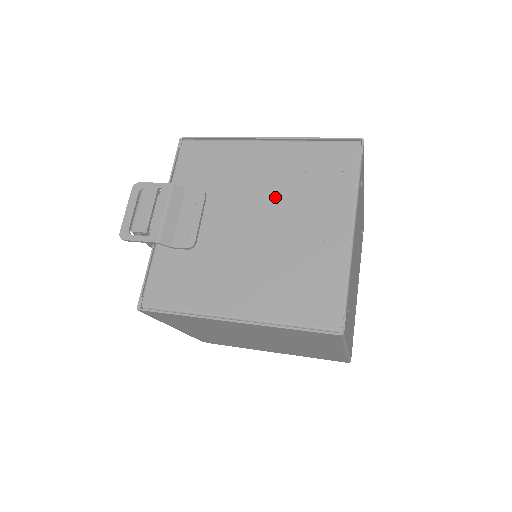
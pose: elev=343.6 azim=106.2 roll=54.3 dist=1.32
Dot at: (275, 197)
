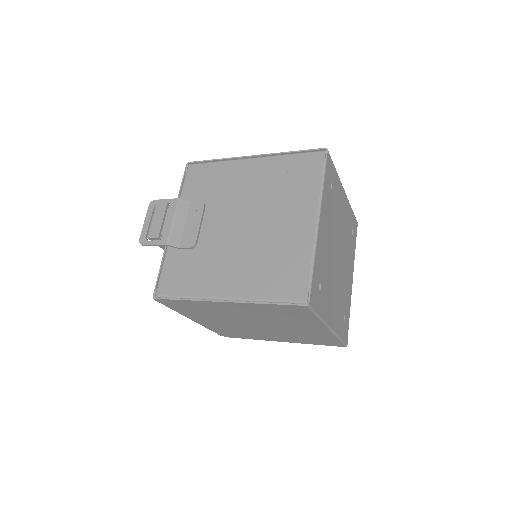
Dot at: (257, 202)
